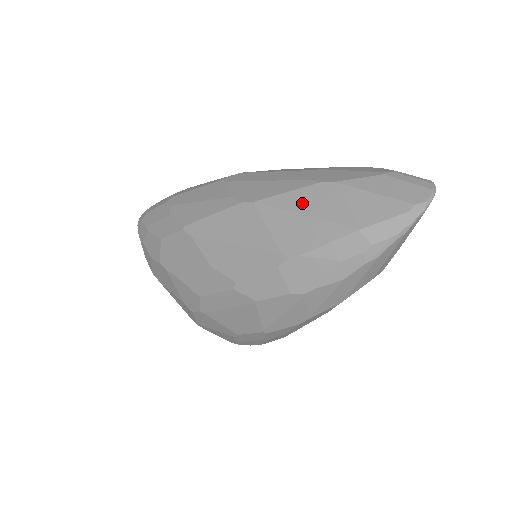
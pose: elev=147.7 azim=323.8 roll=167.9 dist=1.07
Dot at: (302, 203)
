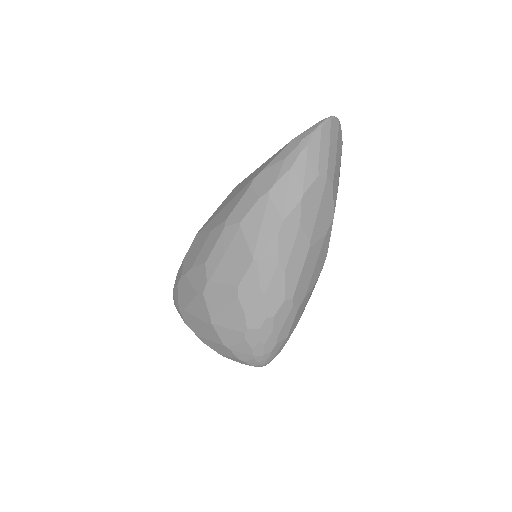
Dot at: occluded
